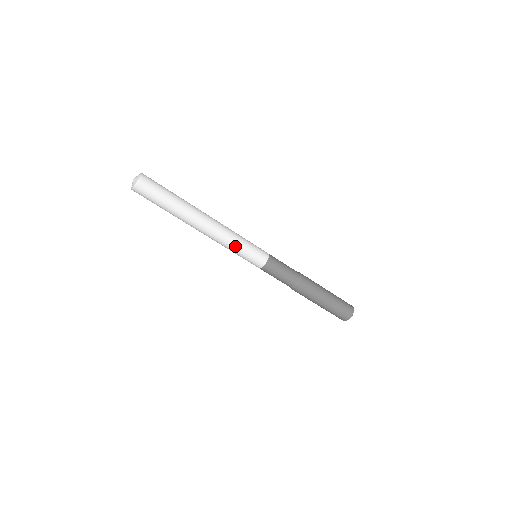
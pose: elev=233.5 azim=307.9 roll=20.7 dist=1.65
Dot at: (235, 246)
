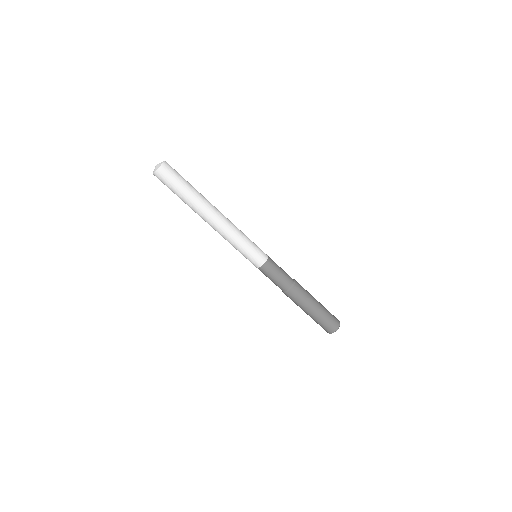
Dot at: (235, 245)
